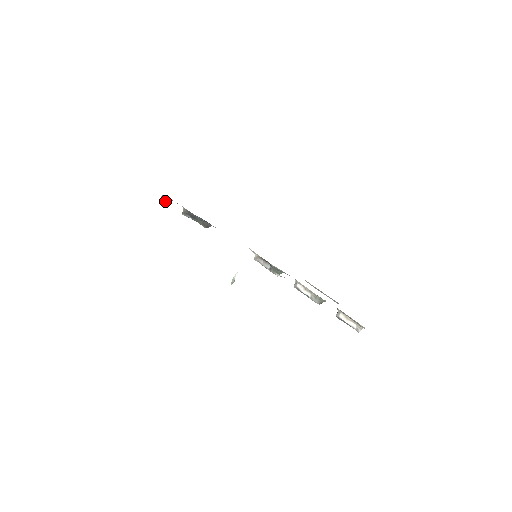
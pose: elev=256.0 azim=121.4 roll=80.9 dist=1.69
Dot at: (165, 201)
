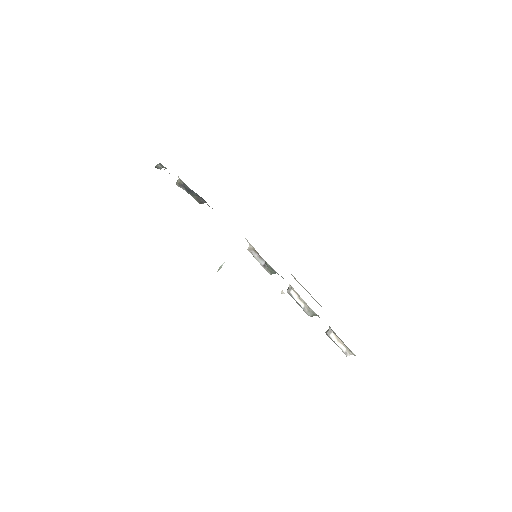
Dot at: (160, 168)
